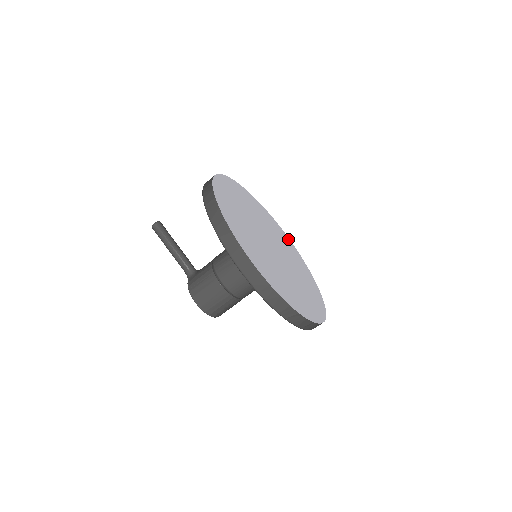
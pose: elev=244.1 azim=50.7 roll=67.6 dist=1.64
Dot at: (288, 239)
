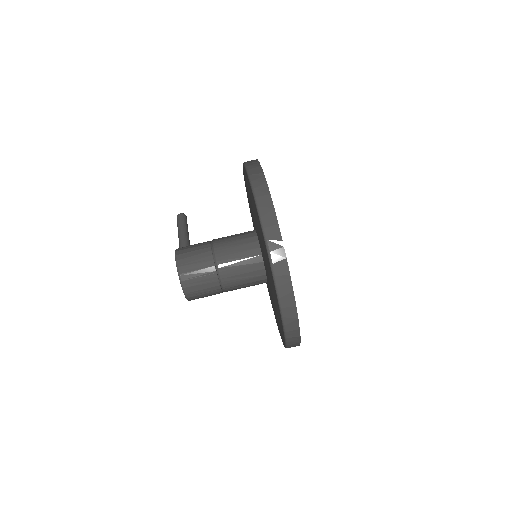
Dot at: occluded
